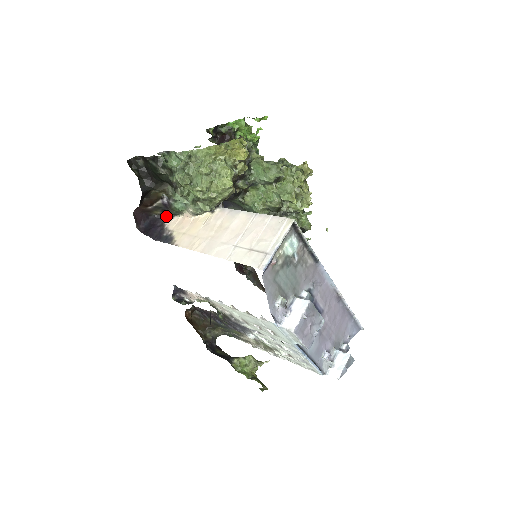
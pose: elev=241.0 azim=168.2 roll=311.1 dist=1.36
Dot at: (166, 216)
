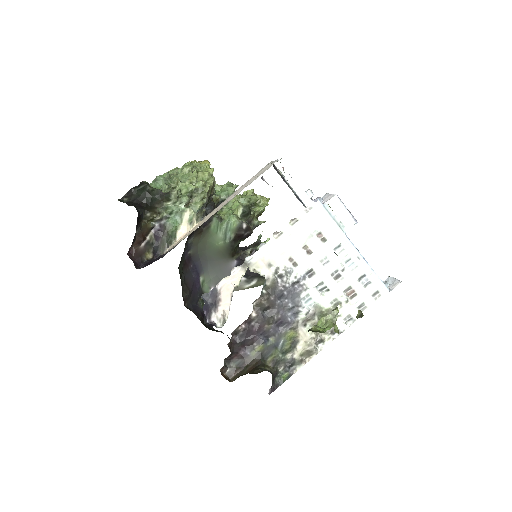
Dot at: occluded
